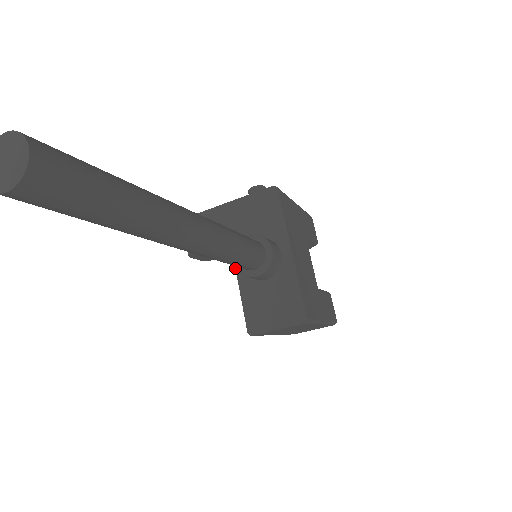
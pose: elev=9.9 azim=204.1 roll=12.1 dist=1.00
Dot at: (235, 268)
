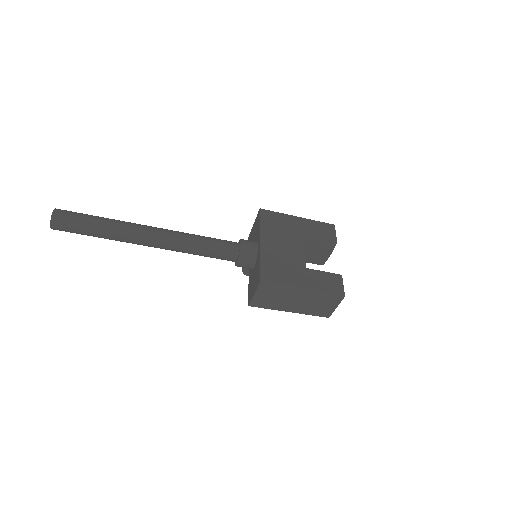
Dot at: occluded
